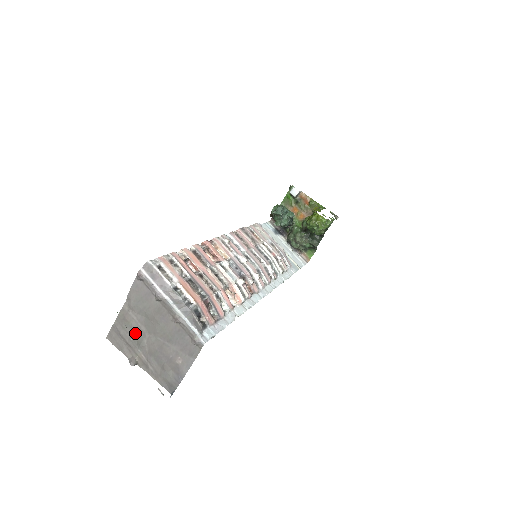
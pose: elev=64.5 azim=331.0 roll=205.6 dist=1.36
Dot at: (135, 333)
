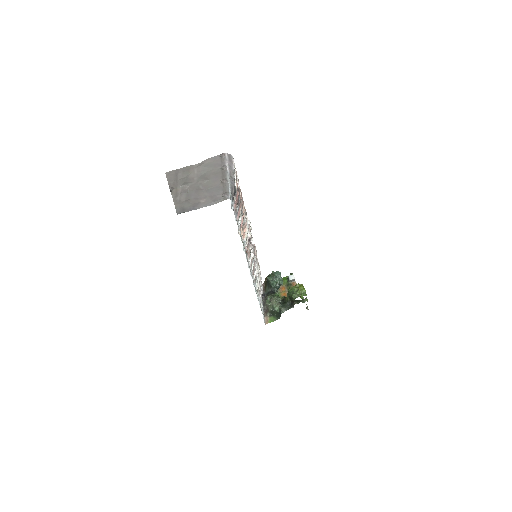
Dot at: (188, 178)
